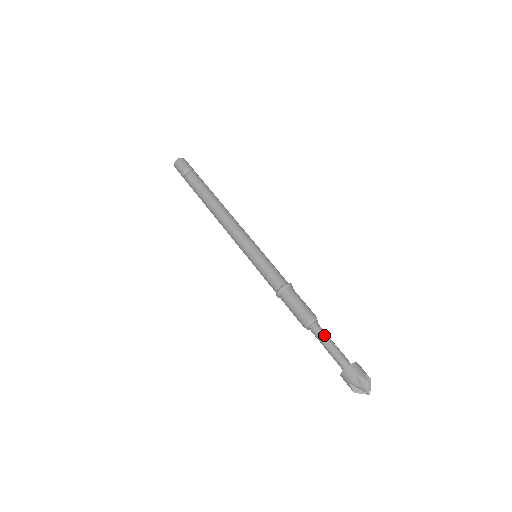
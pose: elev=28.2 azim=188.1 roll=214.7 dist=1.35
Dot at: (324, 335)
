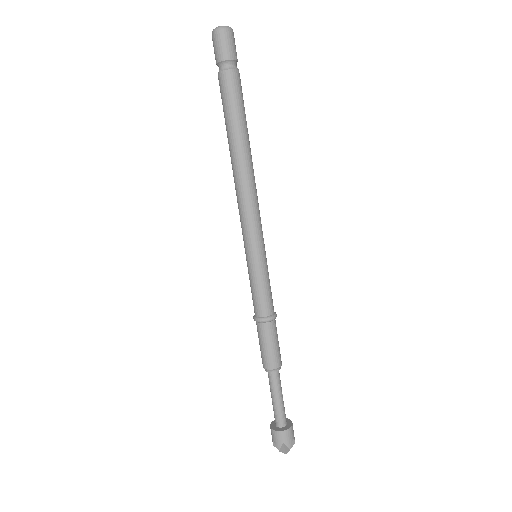
Dot at: (271, 388)
